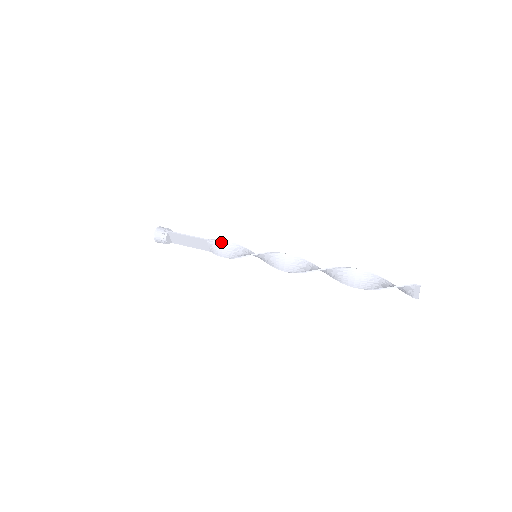
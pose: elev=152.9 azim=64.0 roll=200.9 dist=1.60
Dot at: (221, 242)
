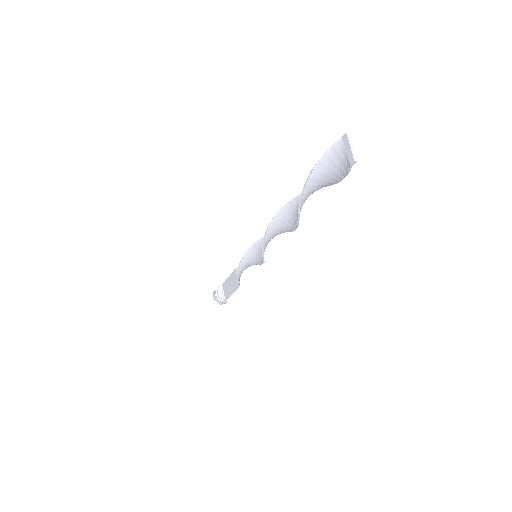
Dot at: occluded
